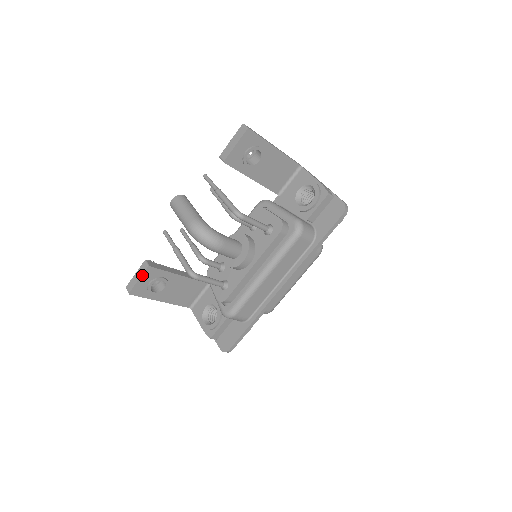
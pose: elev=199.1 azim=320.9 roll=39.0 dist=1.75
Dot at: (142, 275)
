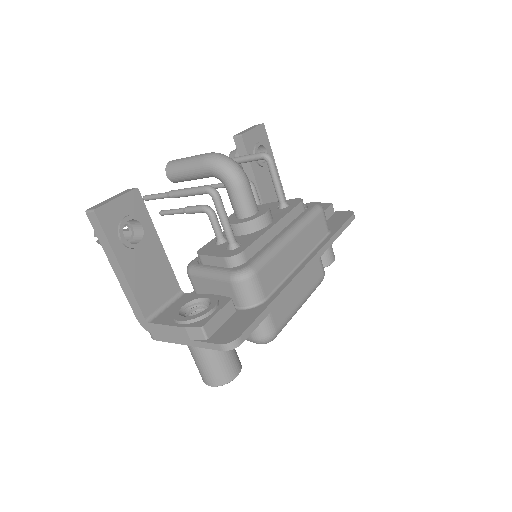
Dot at: (124, 195)
